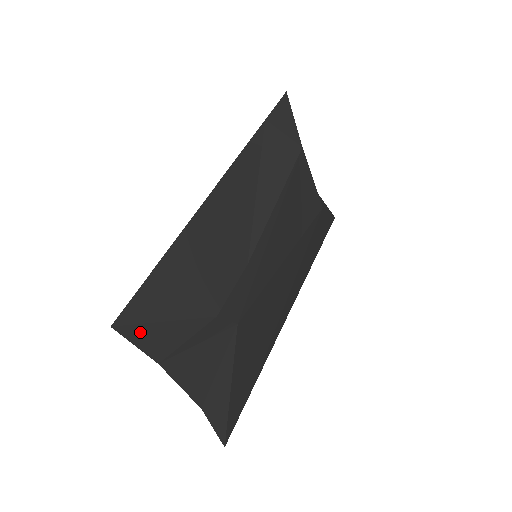
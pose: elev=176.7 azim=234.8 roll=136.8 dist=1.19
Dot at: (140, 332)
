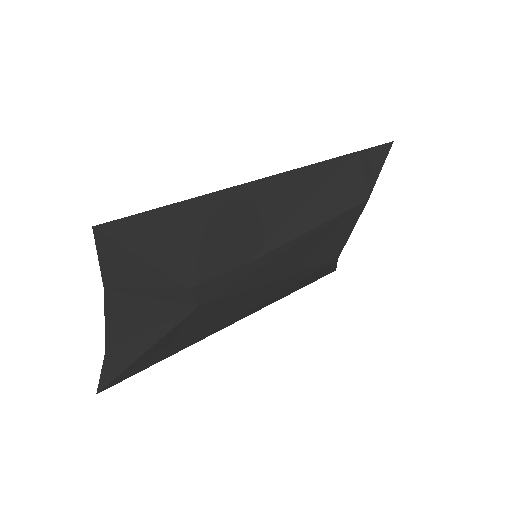
Dot at: (113, 251)
